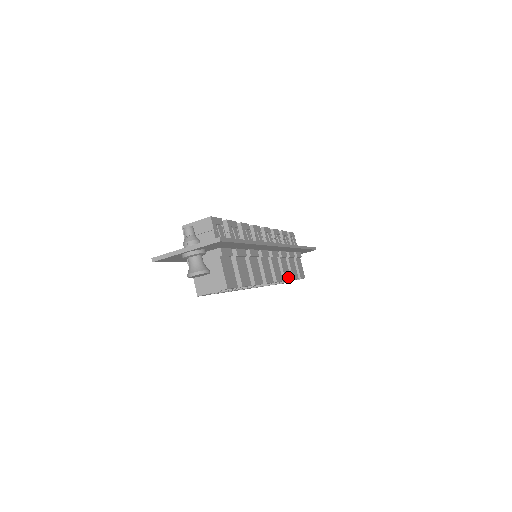
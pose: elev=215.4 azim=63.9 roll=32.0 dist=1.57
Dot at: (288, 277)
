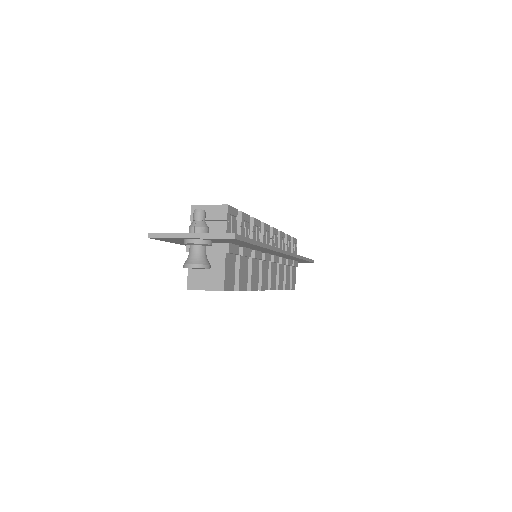
Dot at: (281, 286)
